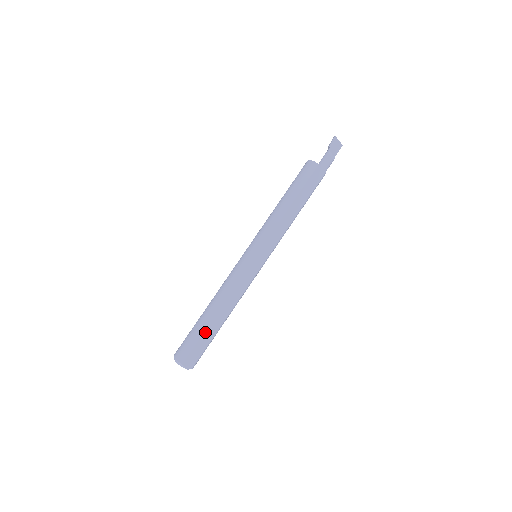
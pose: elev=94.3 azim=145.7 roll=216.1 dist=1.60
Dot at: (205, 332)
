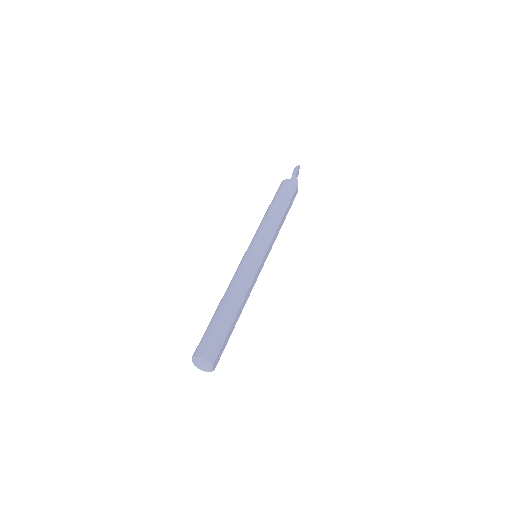
Dot at: (230, 328)
